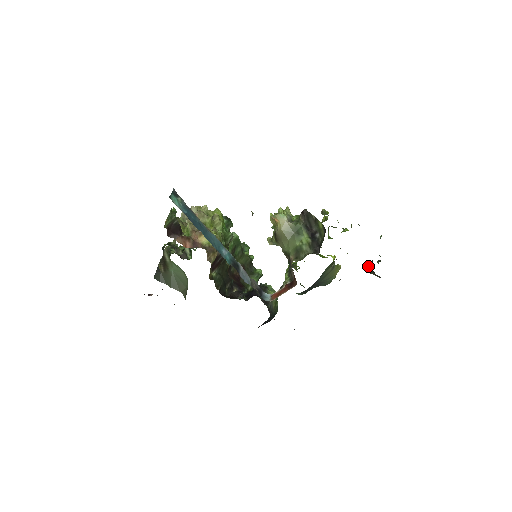
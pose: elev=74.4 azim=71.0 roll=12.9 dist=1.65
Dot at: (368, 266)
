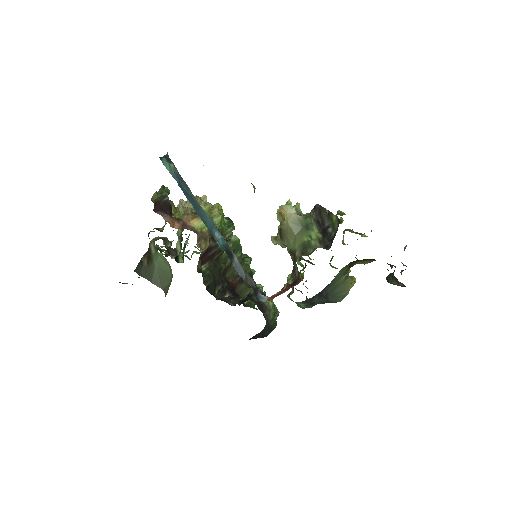
Dot at: (389, 274)
